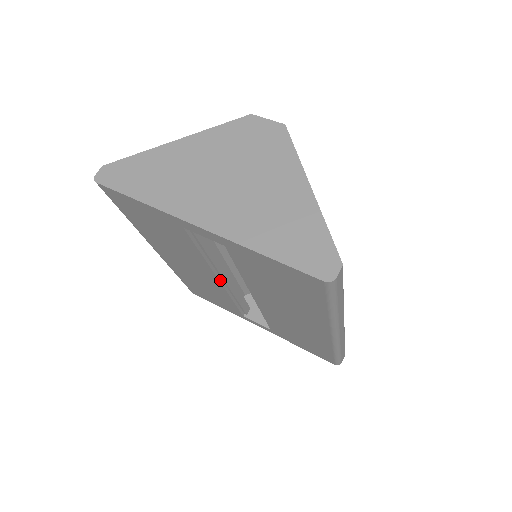
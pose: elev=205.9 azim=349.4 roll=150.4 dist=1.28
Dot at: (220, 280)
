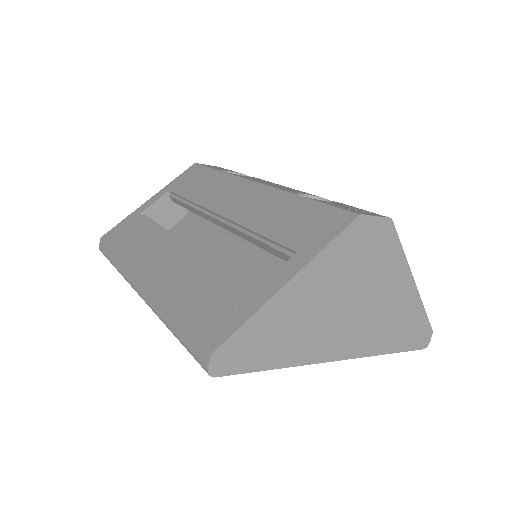
Dot at: occluded
